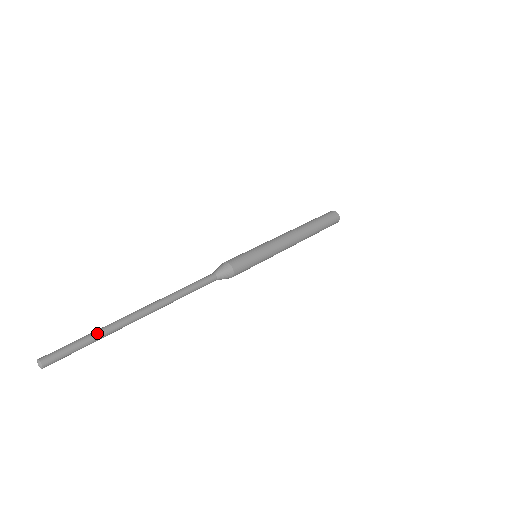
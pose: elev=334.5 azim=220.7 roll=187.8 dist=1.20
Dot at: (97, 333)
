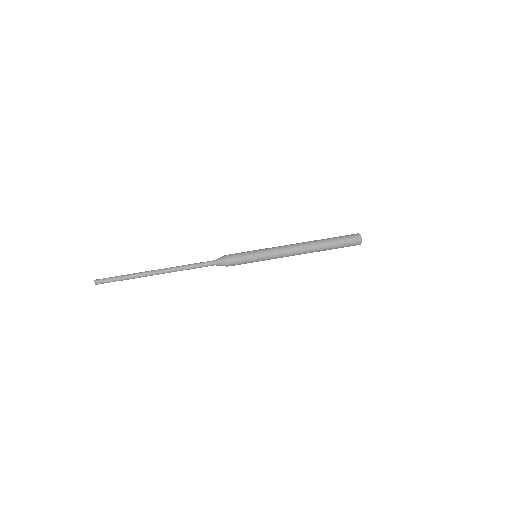
Dot at: (126, 279)
